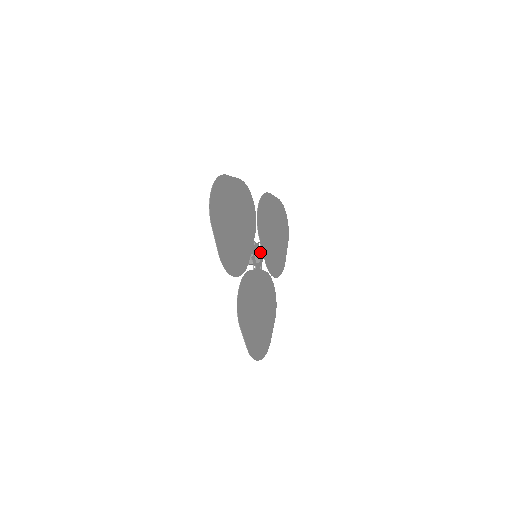
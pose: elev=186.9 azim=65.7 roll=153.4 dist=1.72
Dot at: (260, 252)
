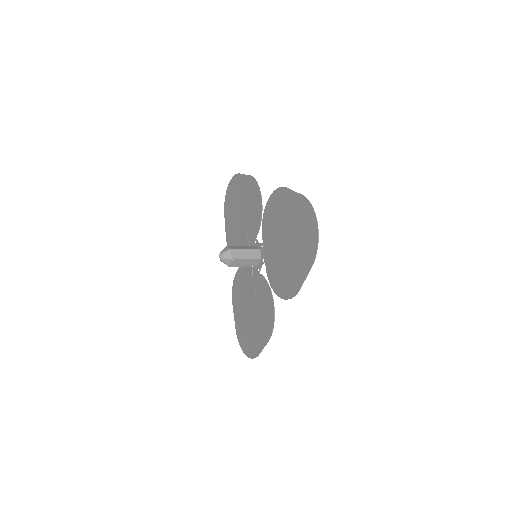
Dot at: occluded
